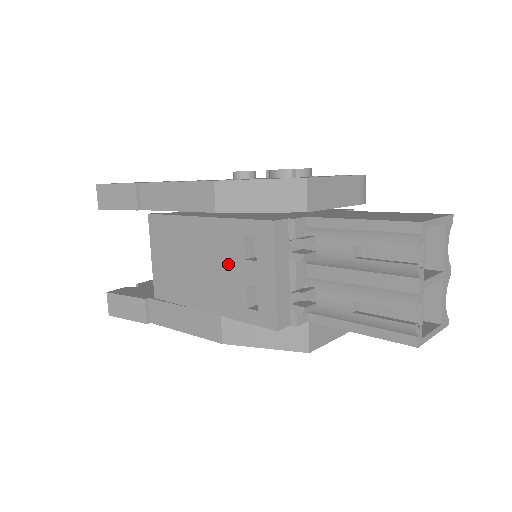
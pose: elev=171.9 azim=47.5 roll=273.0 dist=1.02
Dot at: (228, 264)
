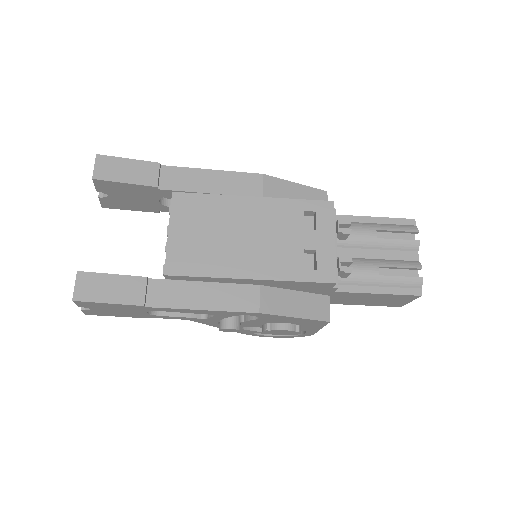
Dot at: (283, 234)
